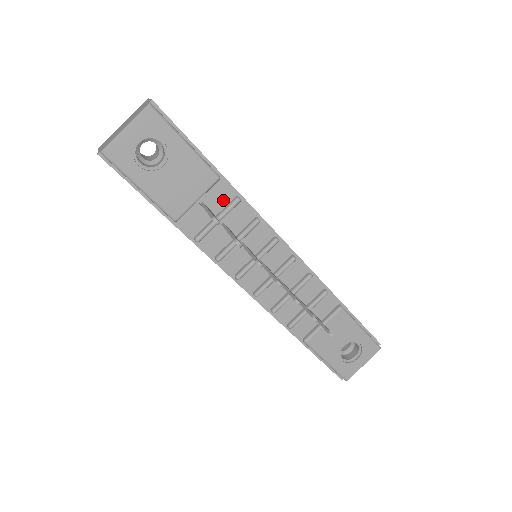
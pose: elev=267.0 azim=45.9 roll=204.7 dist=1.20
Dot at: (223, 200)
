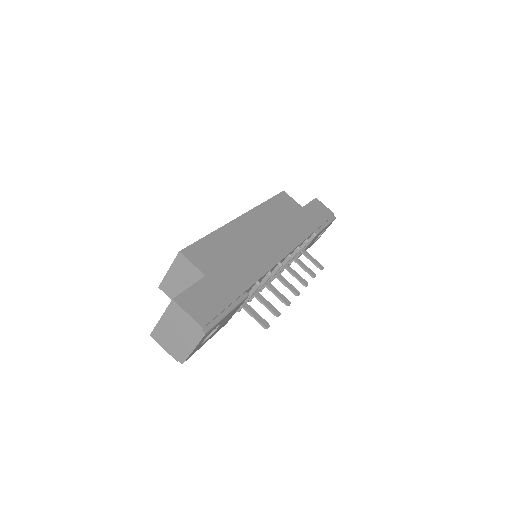
Dot at: occluded
